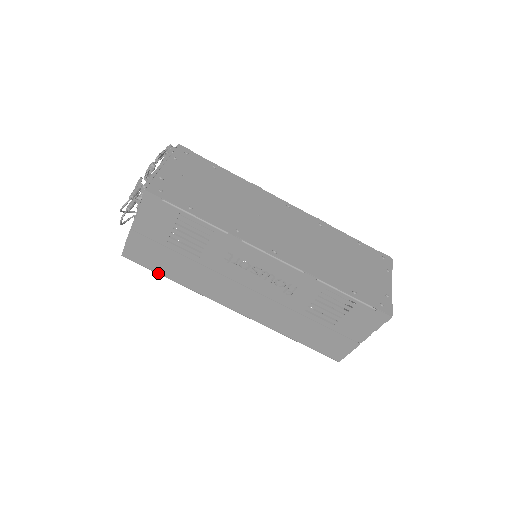
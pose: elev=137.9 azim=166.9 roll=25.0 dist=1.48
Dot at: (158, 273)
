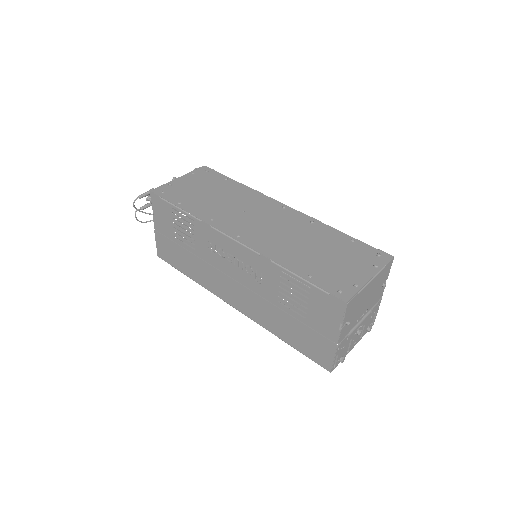
Dot at: (180, 271)
